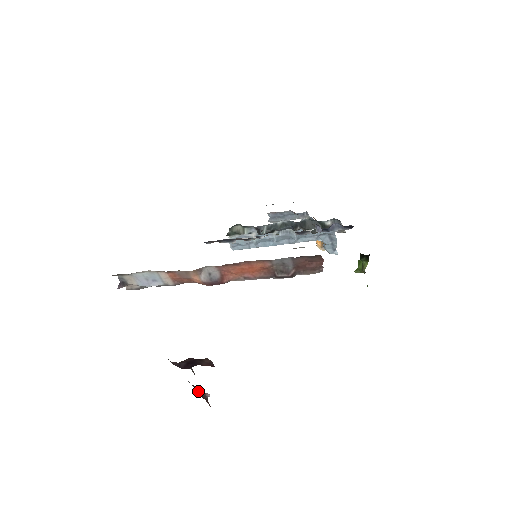
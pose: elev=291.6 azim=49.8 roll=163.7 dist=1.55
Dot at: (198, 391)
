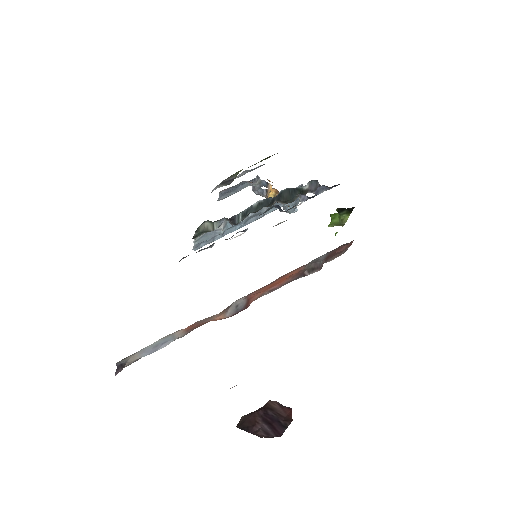
Dot at: occluded
